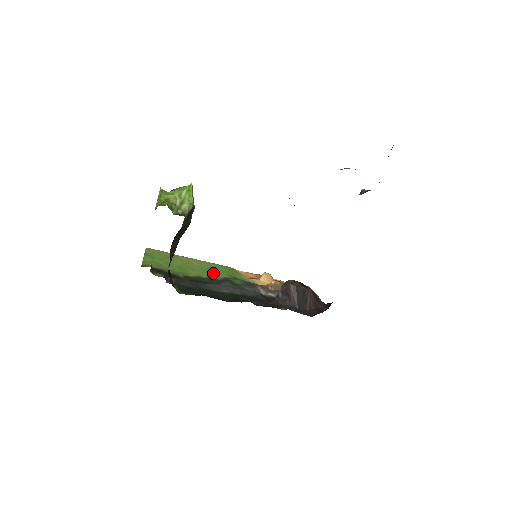
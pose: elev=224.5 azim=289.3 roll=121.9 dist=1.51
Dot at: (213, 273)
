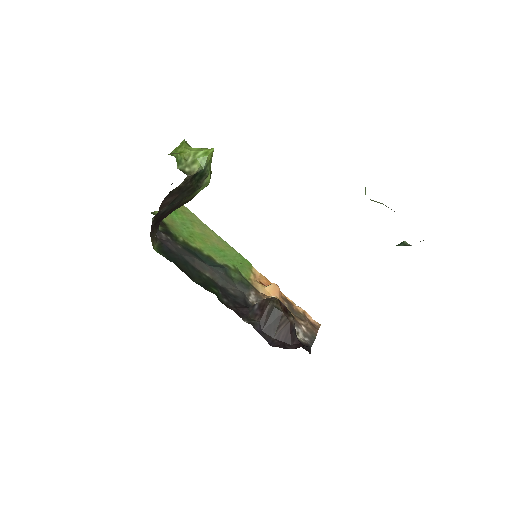
Dot at: (220, 255)
